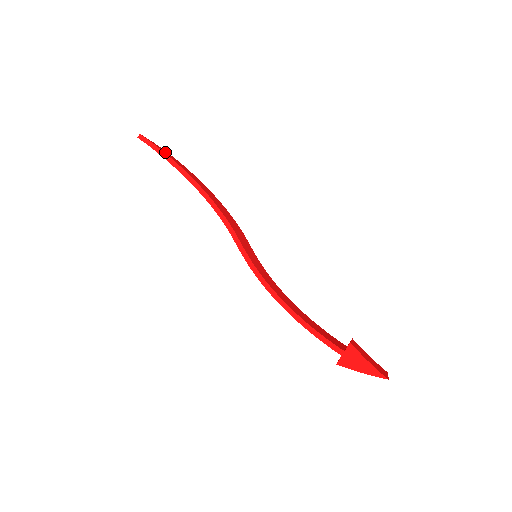
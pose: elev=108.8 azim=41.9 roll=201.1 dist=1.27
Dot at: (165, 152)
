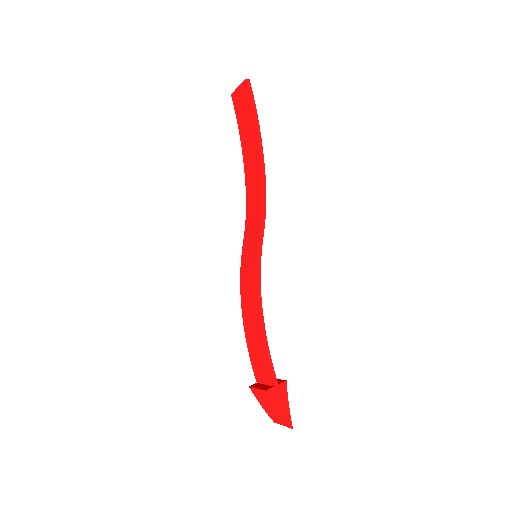
Dot at: occluded
